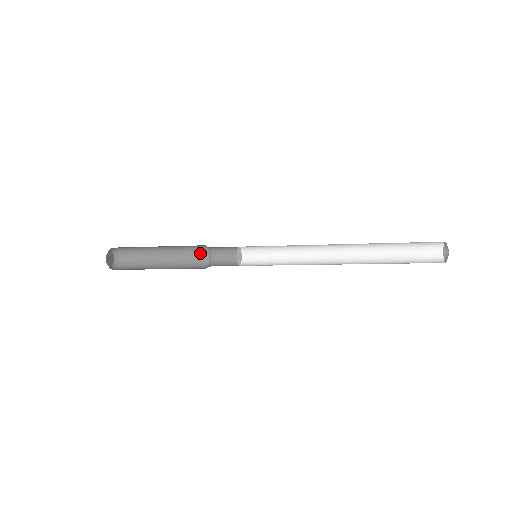
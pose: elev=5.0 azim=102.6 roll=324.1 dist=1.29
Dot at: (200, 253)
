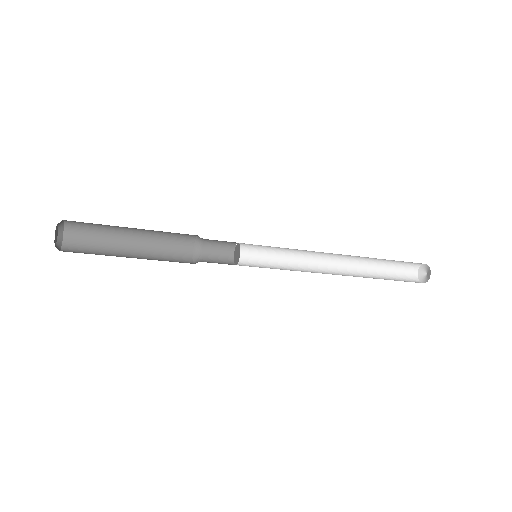
Dot at: (183, 243)
